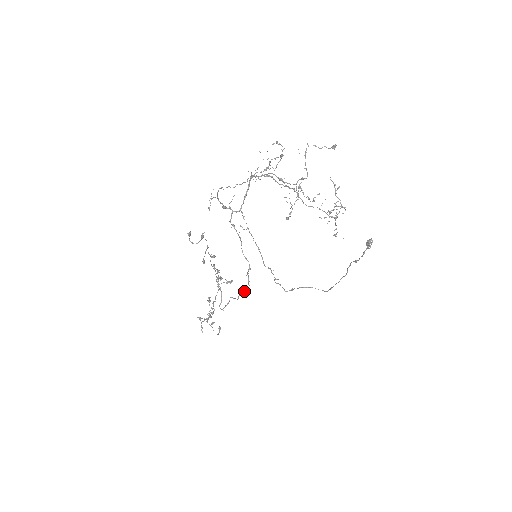
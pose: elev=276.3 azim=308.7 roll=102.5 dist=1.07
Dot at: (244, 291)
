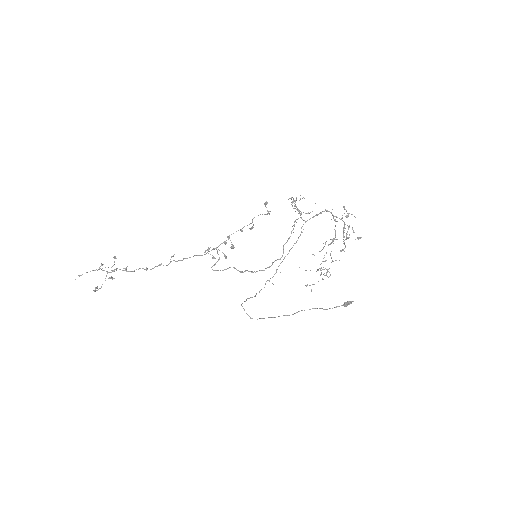
Dot at: (259, 270)
